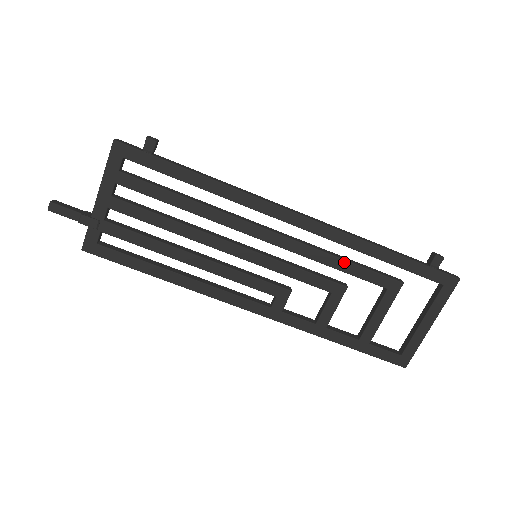
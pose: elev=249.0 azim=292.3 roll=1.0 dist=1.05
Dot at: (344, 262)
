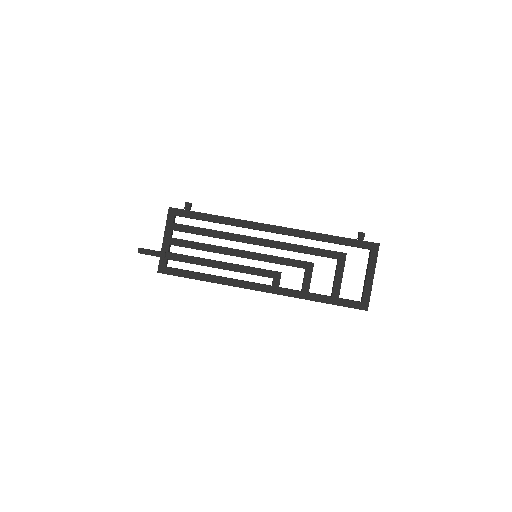
Dot at: (307, 248)
